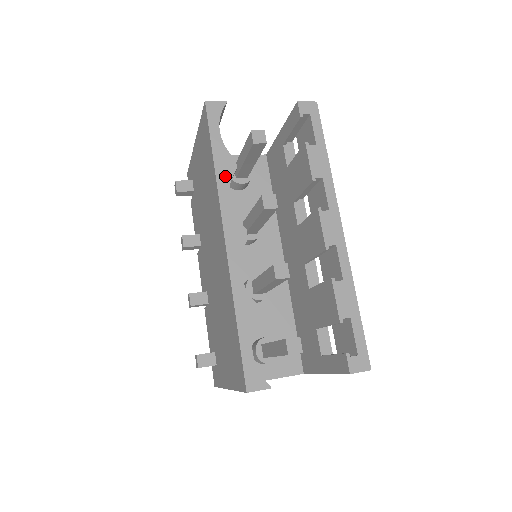
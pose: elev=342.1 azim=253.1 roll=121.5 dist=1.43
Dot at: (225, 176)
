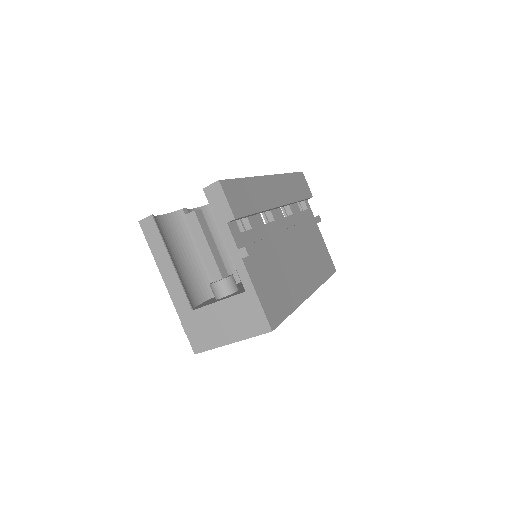
Dot at: occluded
